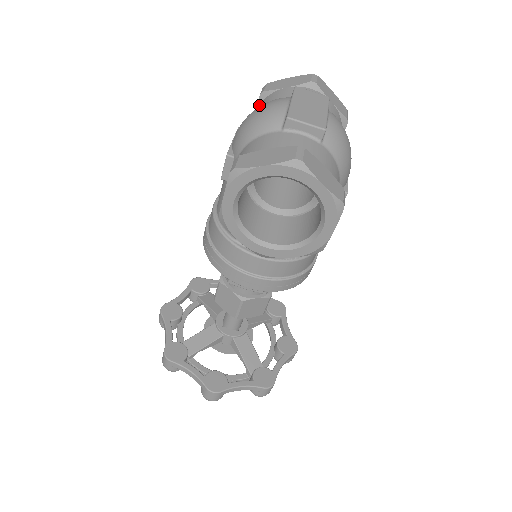
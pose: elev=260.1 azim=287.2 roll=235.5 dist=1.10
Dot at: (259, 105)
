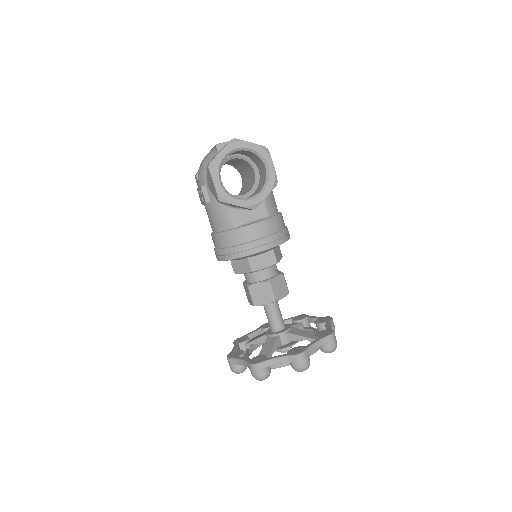
Dot at: occluded
